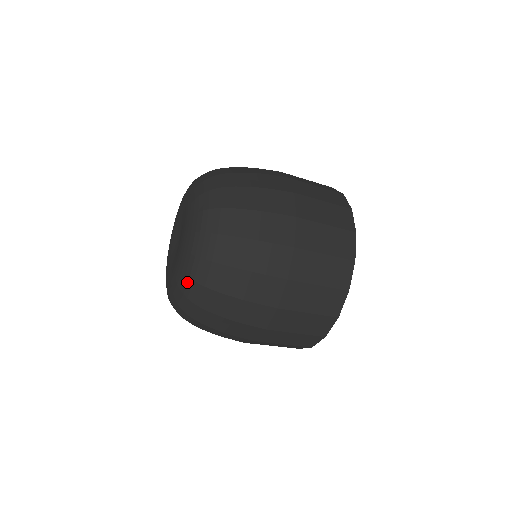
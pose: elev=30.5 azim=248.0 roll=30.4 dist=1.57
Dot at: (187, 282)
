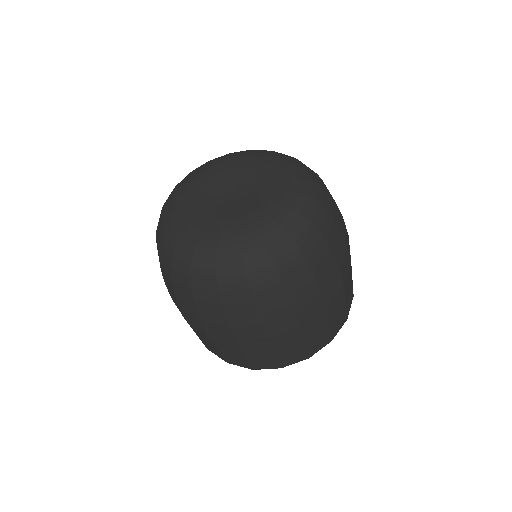
Dot at: (209, 261)
